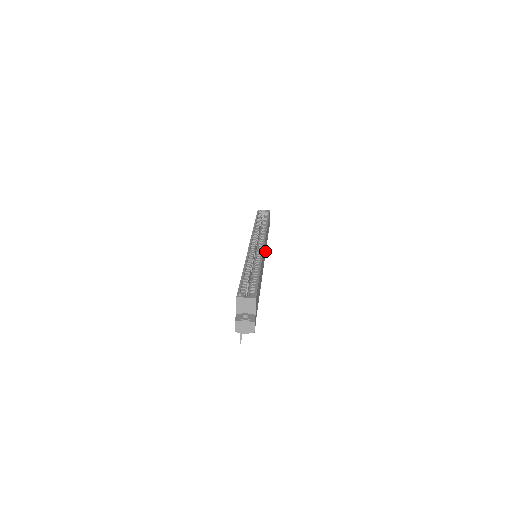
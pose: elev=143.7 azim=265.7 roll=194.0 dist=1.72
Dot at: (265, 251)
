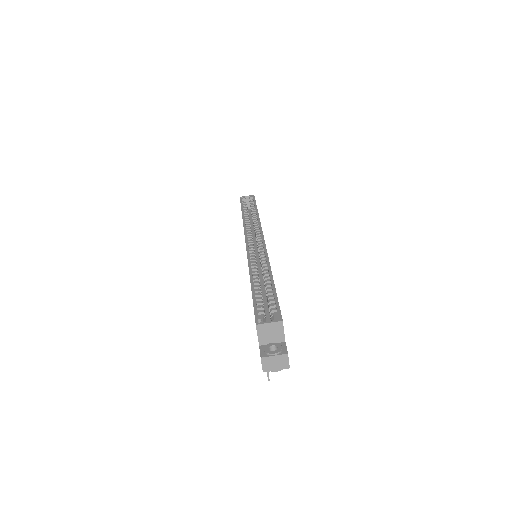
Dot at: occluded
